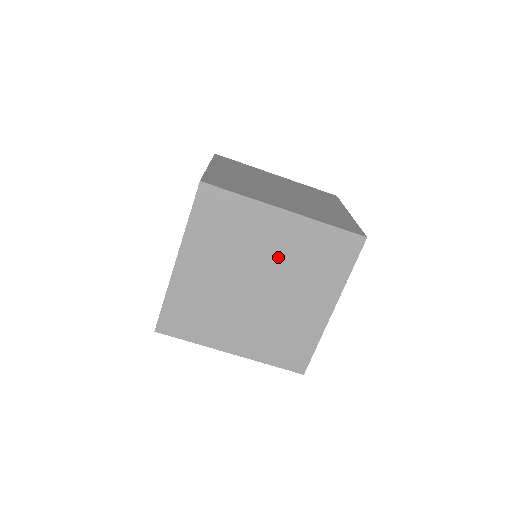
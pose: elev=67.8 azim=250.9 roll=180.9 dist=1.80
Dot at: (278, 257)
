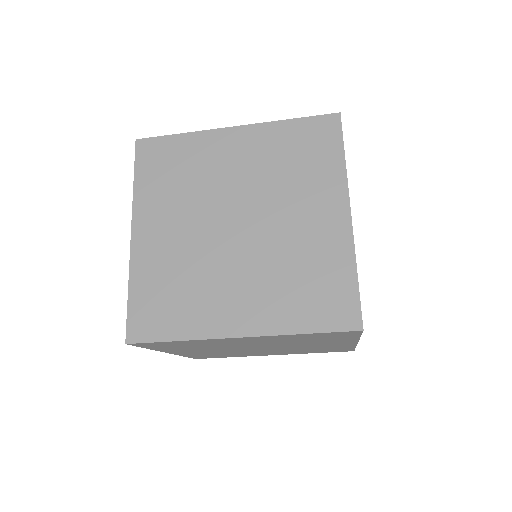
Dot at: (264, 343)
